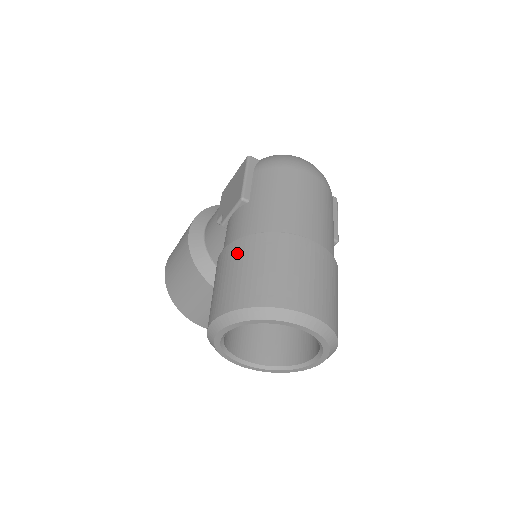
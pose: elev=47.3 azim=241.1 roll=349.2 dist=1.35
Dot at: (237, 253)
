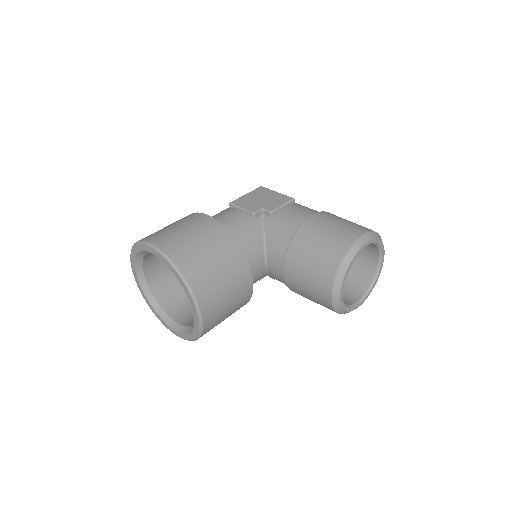
Dot at: (333, 215)
